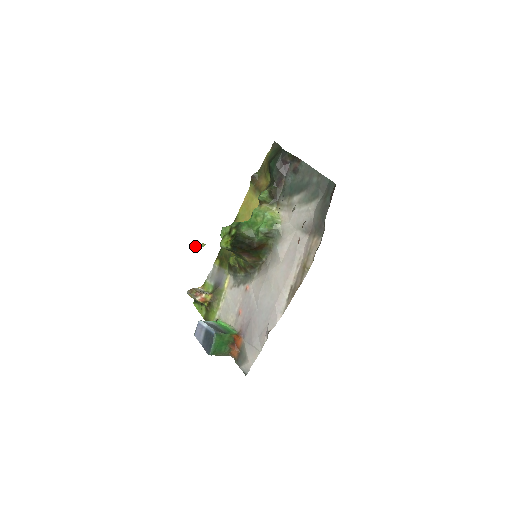
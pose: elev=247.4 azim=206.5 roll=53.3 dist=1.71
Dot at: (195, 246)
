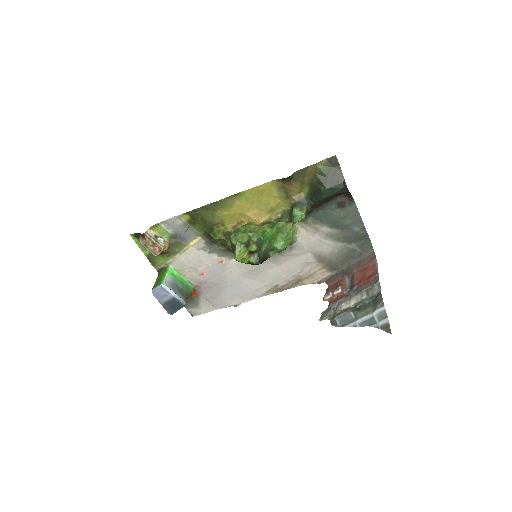
Dot at: (187, 229)
